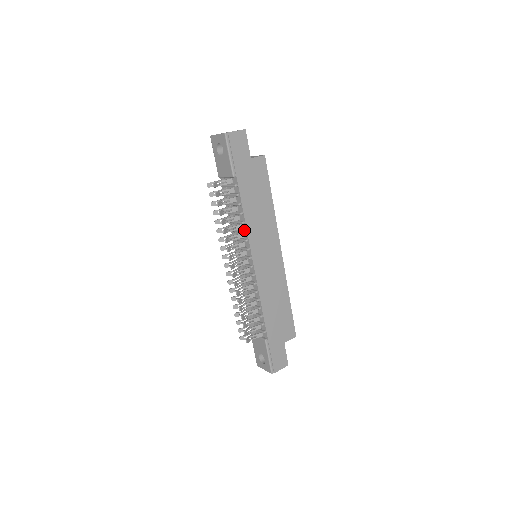
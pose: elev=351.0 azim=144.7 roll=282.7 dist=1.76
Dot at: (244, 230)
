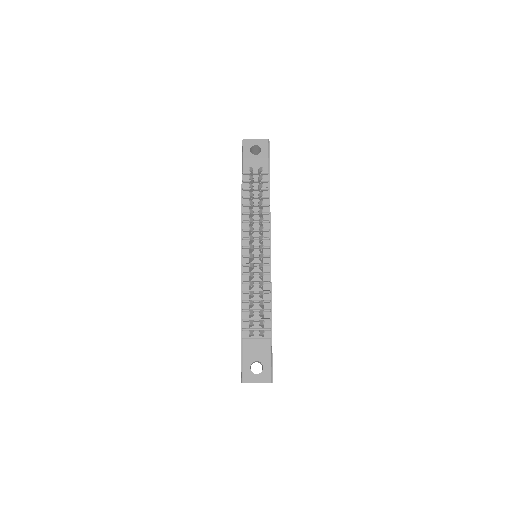
Dot at: (268, 220)
